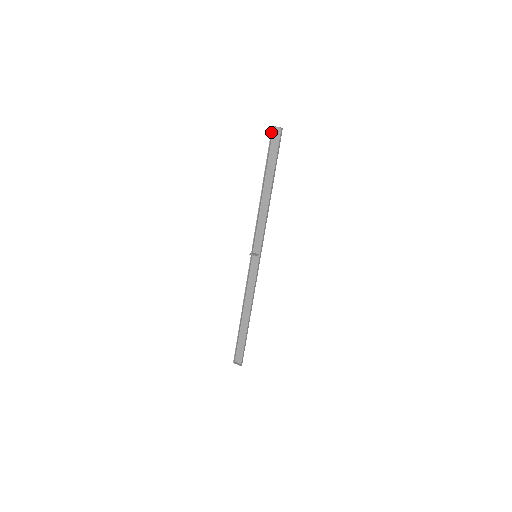
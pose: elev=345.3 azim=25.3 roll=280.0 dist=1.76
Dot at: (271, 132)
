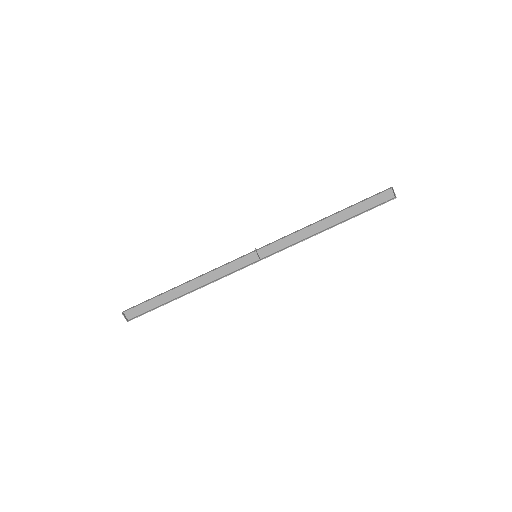
Dot at: (387, 190)
